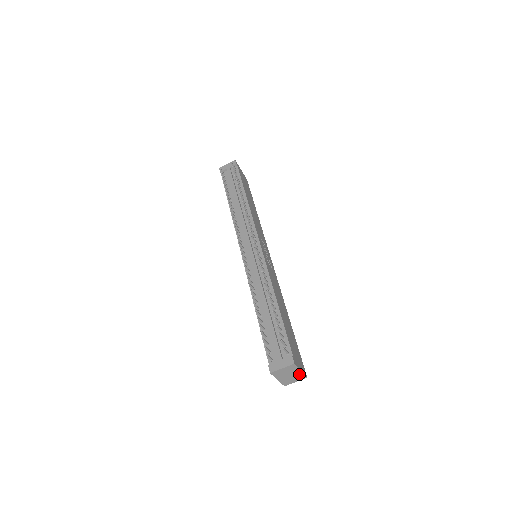
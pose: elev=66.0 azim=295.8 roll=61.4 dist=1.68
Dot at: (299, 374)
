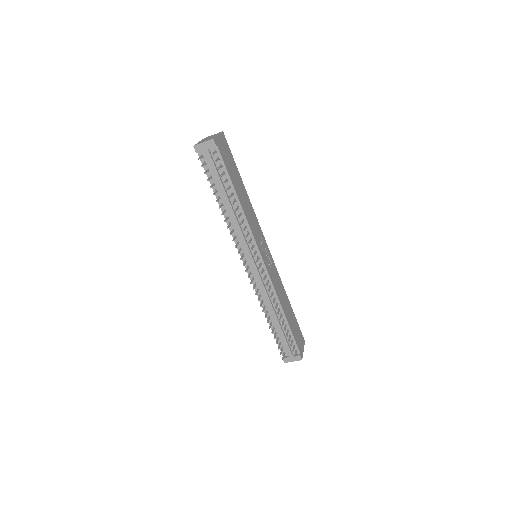
Dot at: occluded
